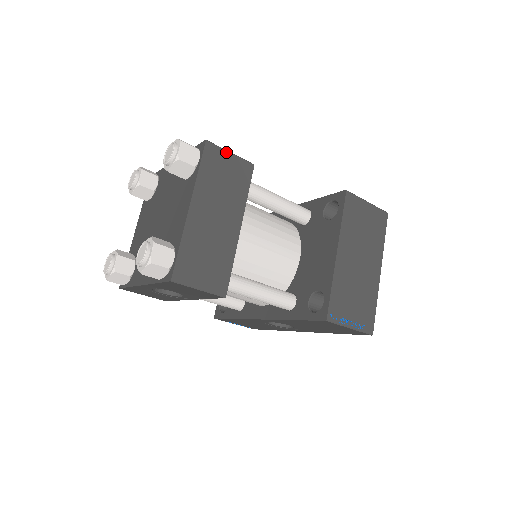
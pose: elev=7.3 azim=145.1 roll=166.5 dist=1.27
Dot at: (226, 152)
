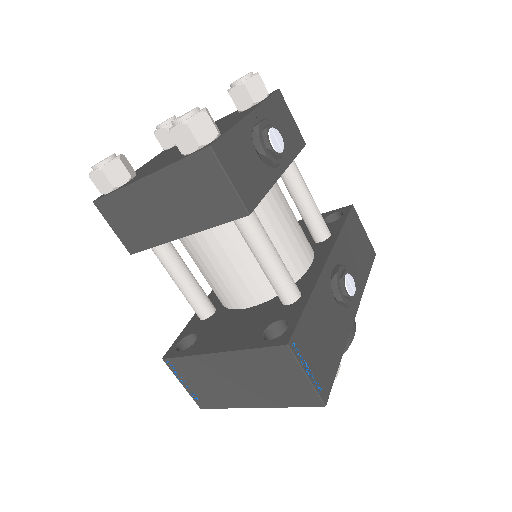
Dot at: (224, 176)
